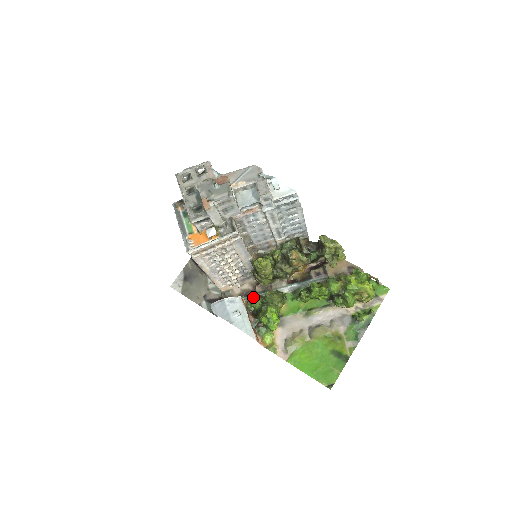
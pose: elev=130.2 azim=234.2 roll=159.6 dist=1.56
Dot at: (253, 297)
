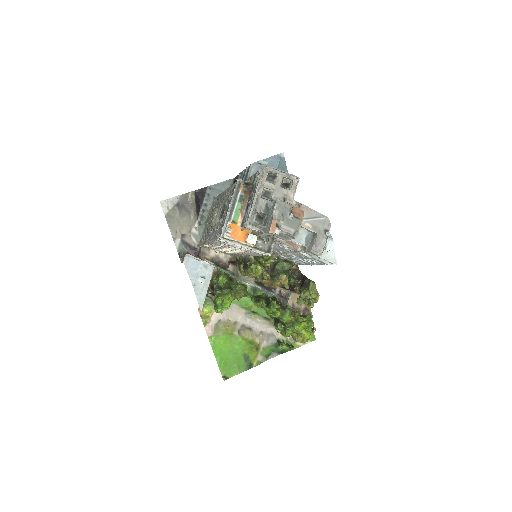
Dot at: (224, 276)
